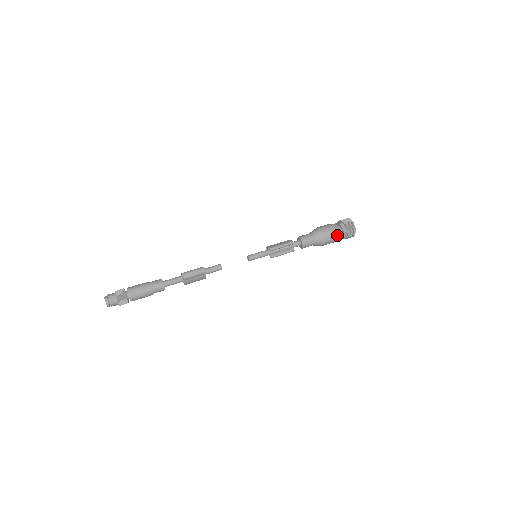
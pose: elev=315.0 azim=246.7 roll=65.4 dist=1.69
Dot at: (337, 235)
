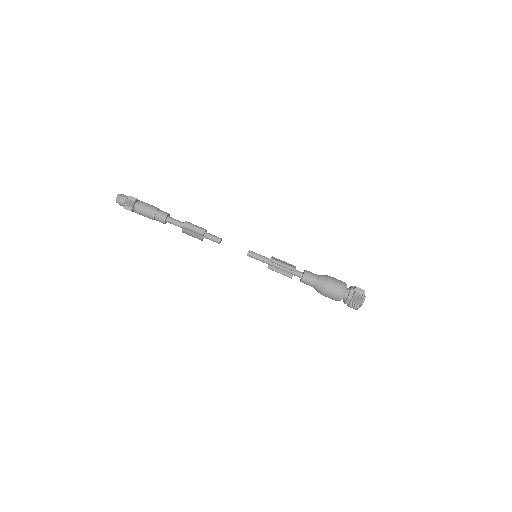
Dot at: (339, 295)
